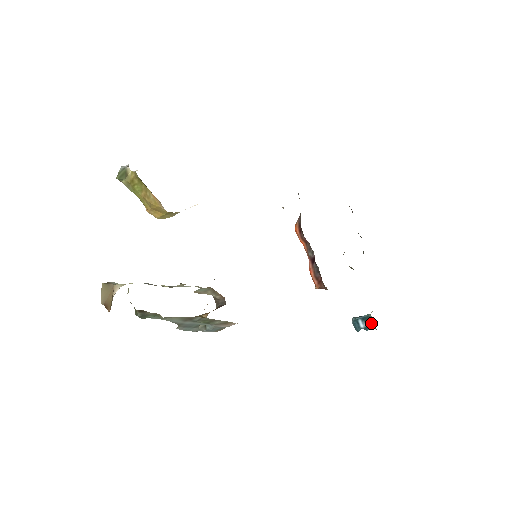
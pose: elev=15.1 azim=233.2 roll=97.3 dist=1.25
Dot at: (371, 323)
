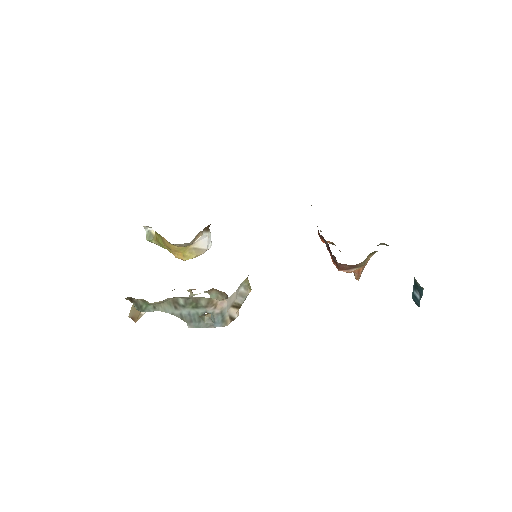
Dot at: (418, 285)
